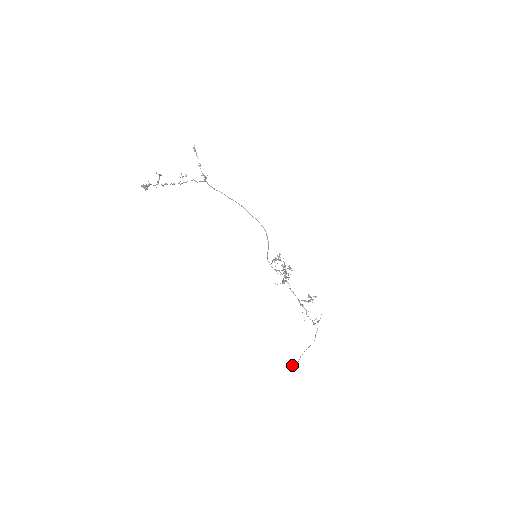
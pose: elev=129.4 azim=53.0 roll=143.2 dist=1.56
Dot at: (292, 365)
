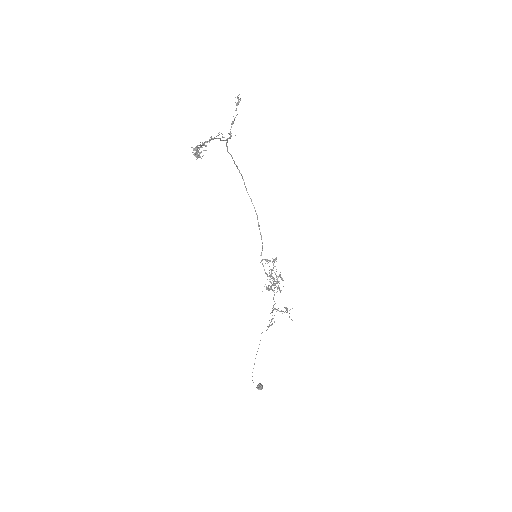
Dot at: (261, 384)
